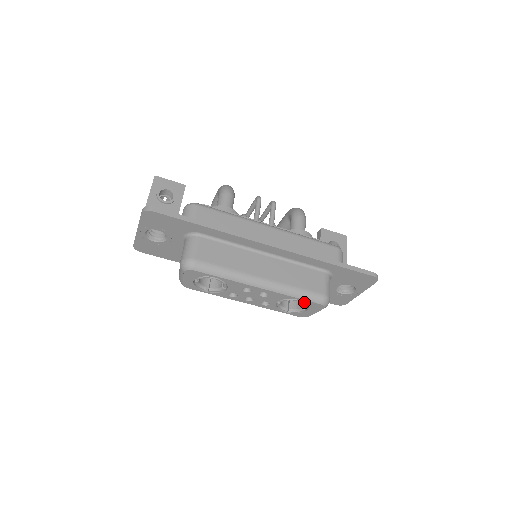
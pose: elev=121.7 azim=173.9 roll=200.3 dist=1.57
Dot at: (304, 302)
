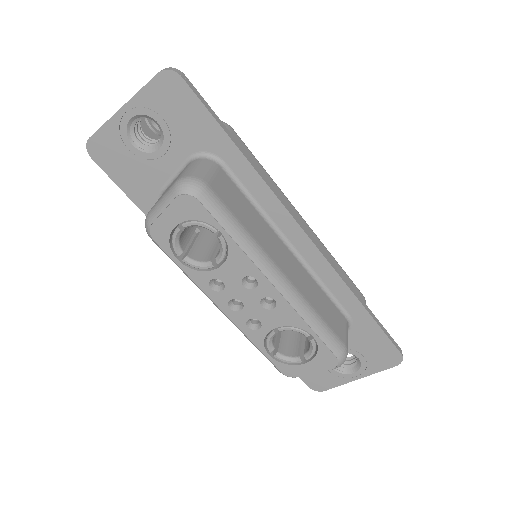
Dot at: (315, 344)
